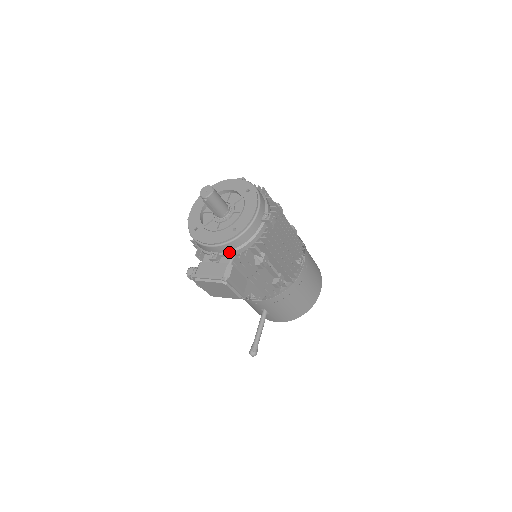
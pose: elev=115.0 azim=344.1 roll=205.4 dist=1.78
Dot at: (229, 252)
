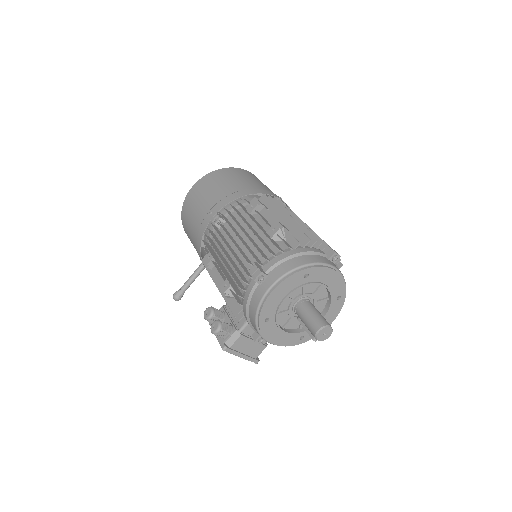
Dot at: occluded
